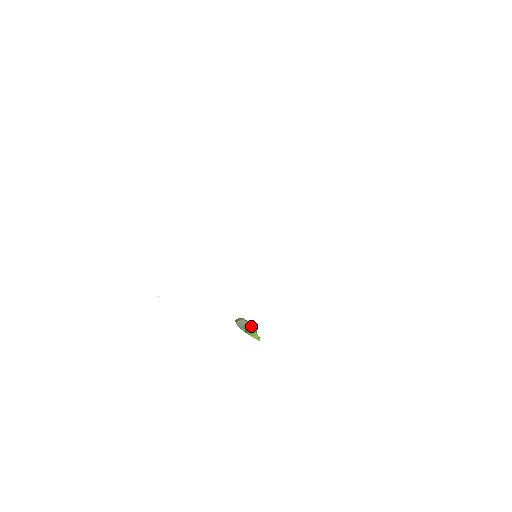
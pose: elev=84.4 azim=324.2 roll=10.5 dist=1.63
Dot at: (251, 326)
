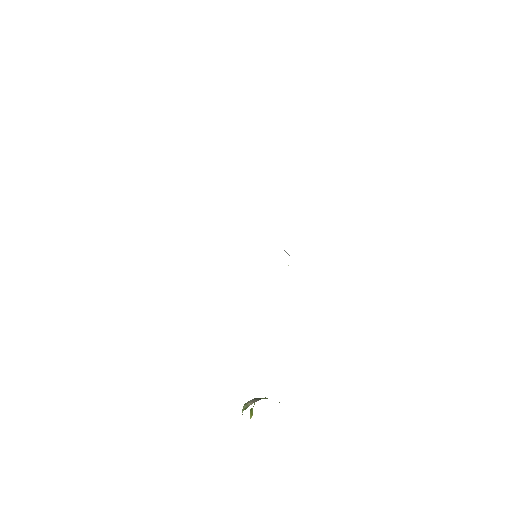
Dot at: occluded
